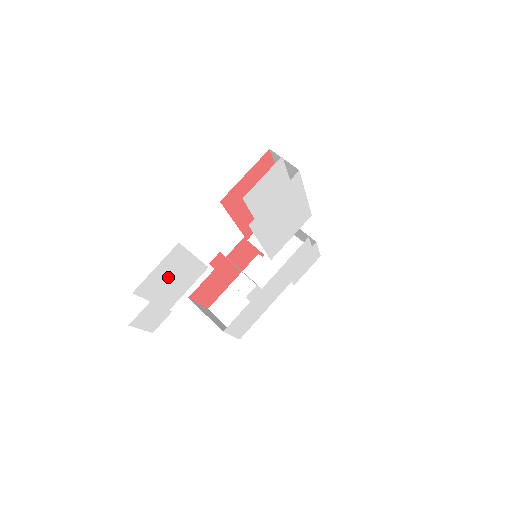
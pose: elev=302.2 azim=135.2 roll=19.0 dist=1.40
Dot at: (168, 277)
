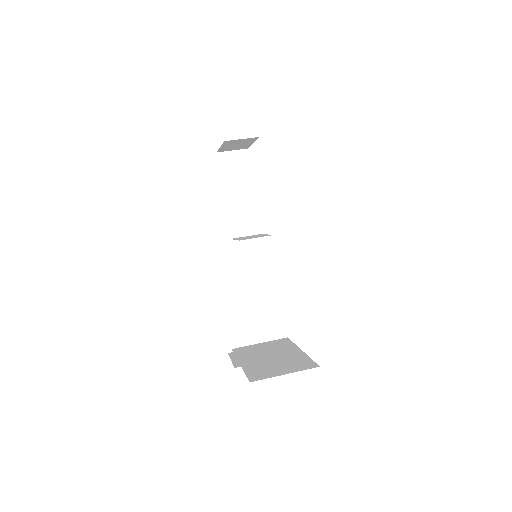
Dot at: occluded
